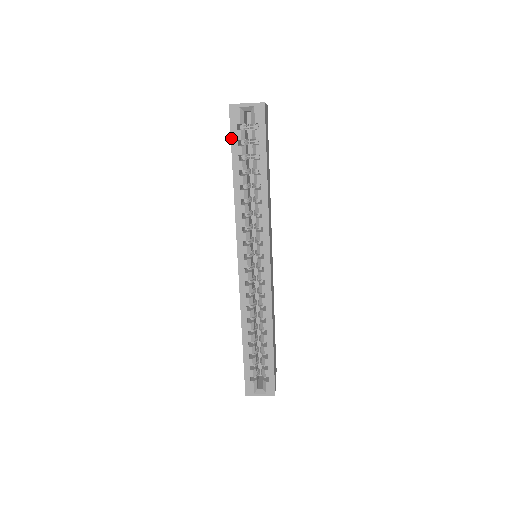
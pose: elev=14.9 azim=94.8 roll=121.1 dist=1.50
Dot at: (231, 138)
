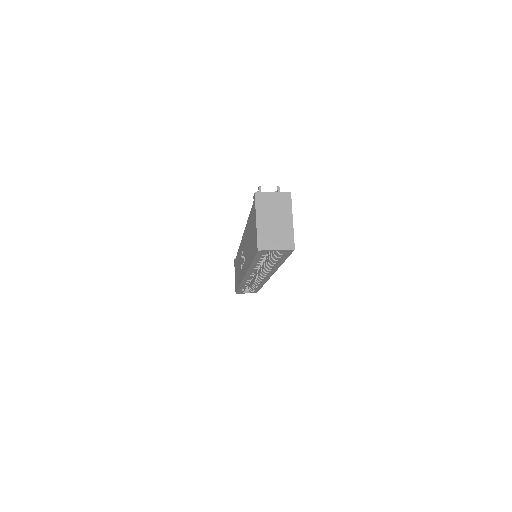
Dot at: (254, 257)
